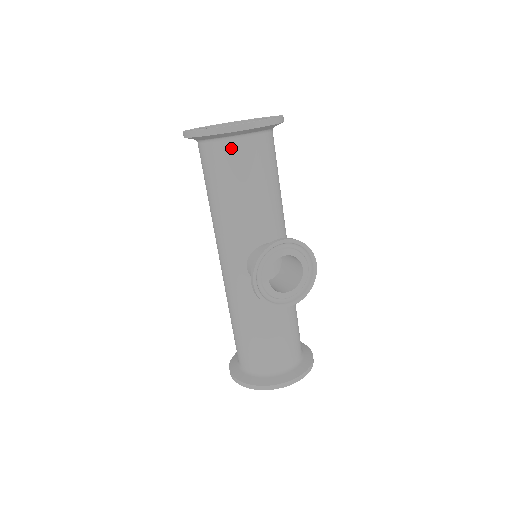
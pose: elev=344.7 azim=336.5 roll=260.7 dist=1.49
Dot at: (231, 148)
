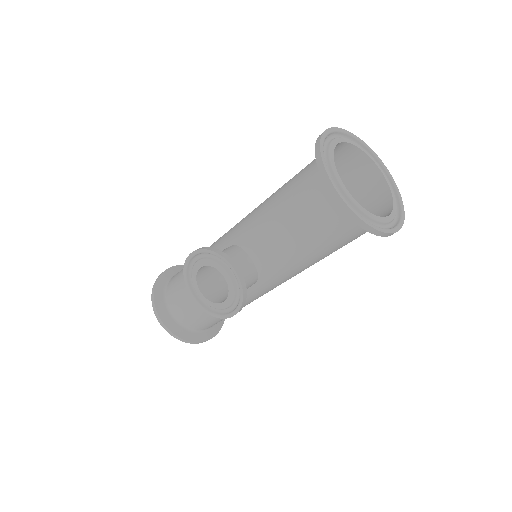
Dot at: (316, 183)
